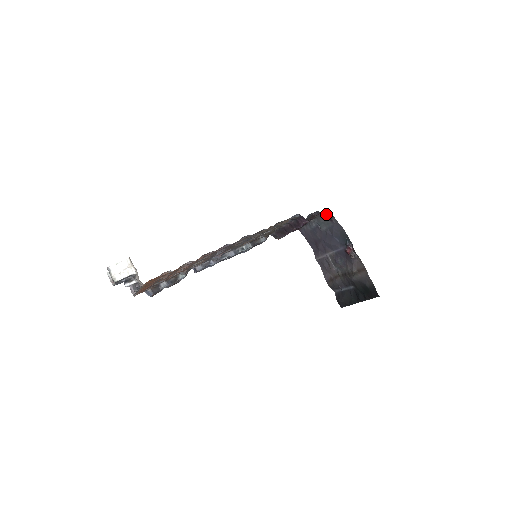
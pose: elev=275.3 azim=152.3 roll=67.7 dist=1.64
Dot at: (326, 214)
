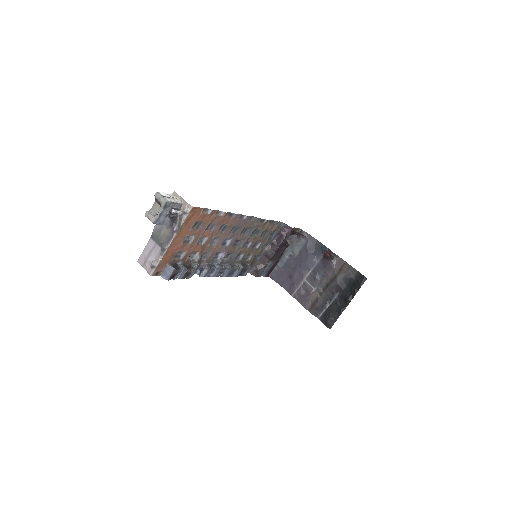
Dot at: (300, 231)
